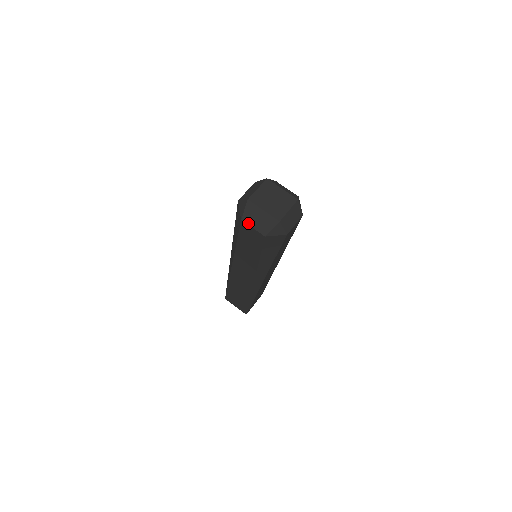
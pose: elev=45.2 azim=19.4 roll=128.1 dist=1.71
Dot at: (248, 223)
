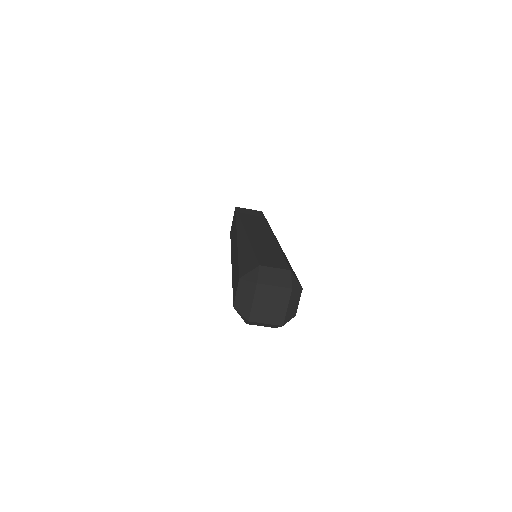
Dot at: (239, 287)
